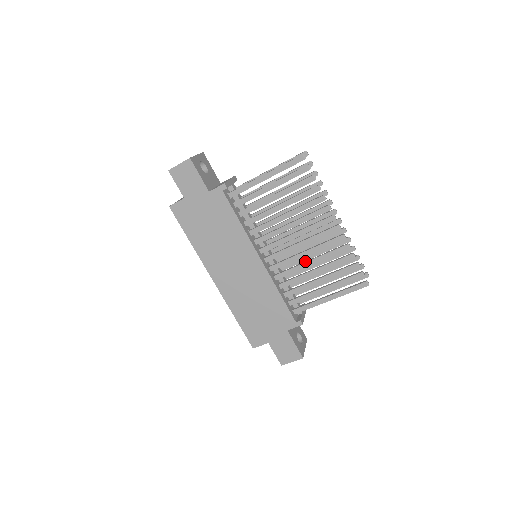
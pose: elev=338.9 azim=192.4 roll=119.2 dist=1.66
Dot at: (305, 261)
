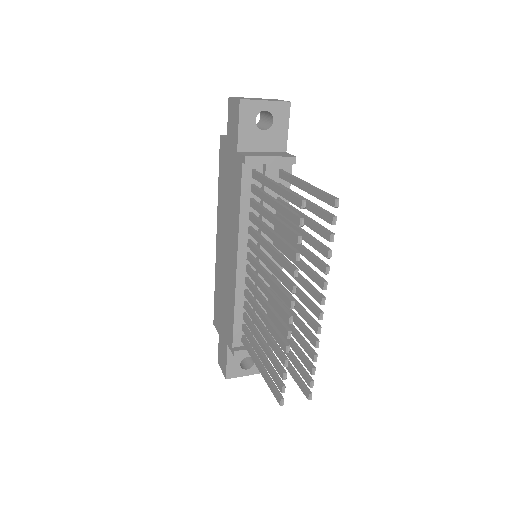
Dot at: occluded
